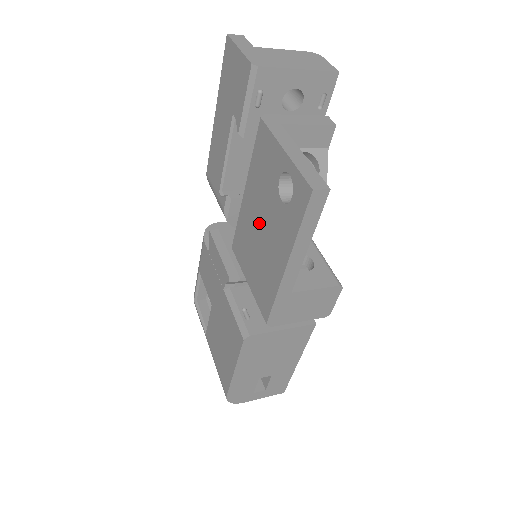
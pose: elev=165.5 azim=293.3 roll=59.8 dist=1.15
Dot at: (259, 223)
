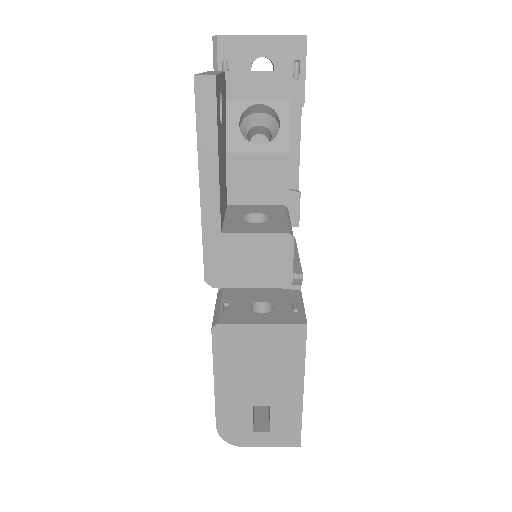
Dot at: occluded
